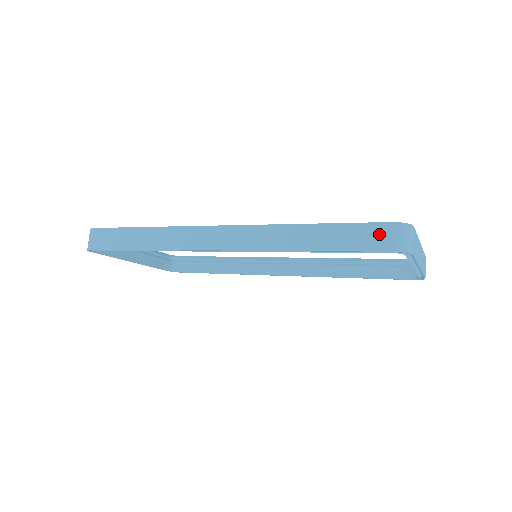
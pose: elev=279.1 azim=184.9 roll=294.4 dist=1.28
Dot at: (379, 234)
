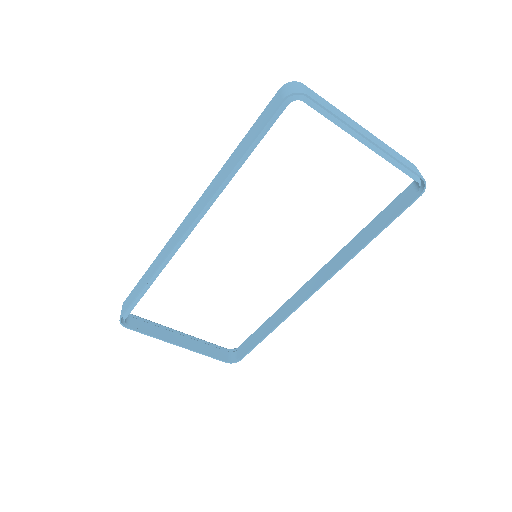
Dot at: (273, 103)
